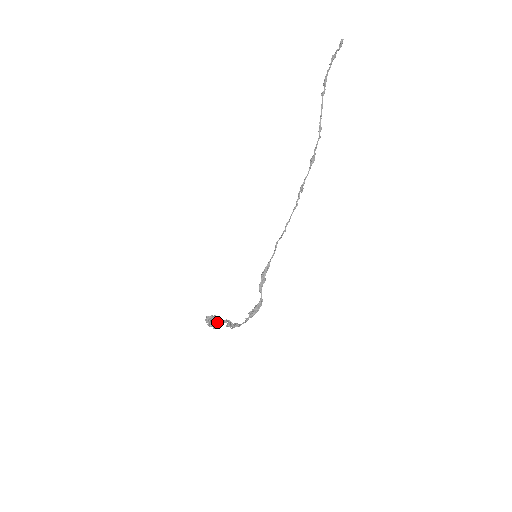
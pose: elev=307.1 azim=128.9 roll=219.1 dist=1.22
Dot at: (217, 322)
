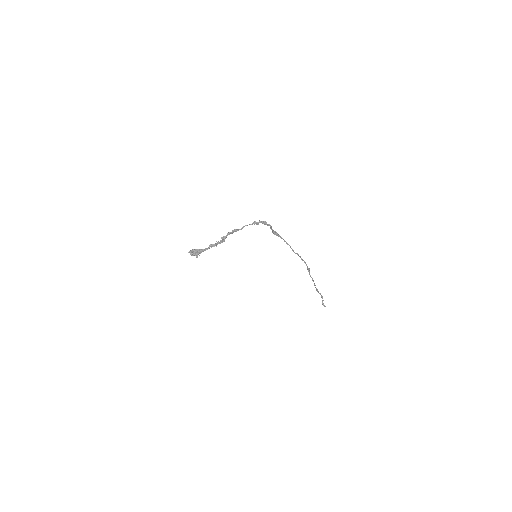
Dot at: (203, 249)
